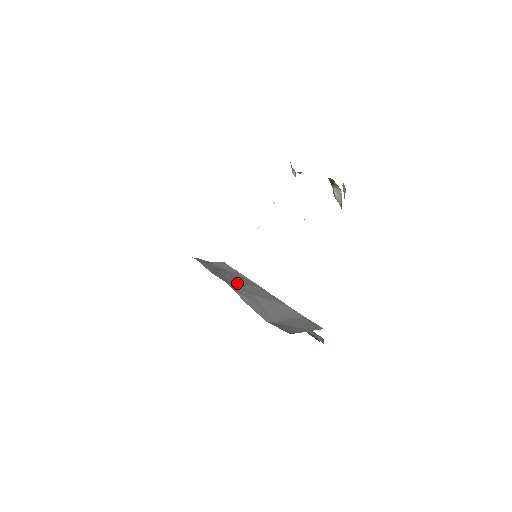
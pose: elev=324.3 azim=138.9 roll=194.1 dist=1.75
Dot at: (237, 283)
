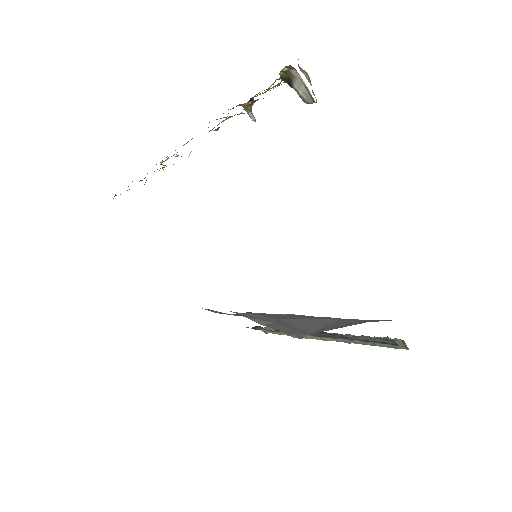
Dot at: occluded
